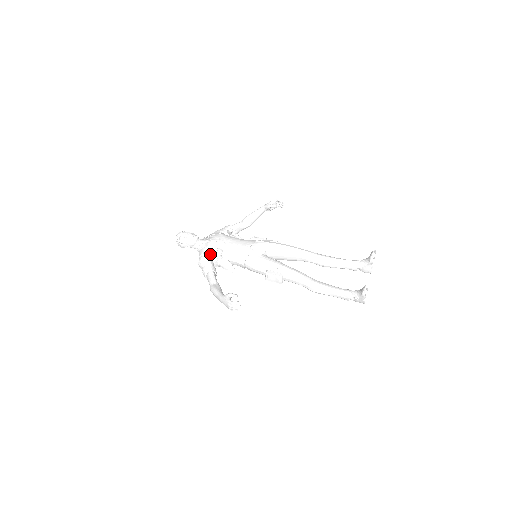
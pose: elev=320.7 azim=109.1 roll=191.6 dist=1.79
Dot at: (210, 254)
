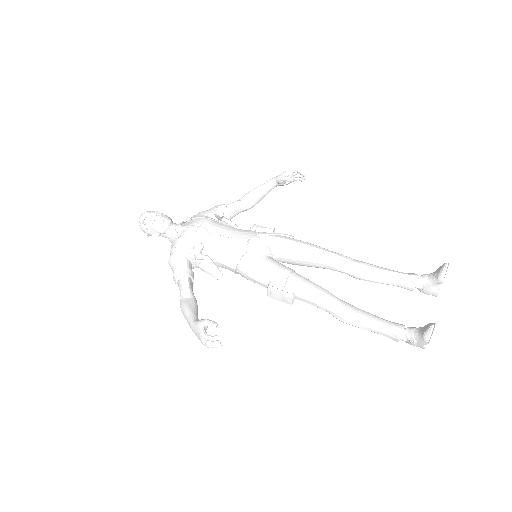
Dot at: (186, 249)
